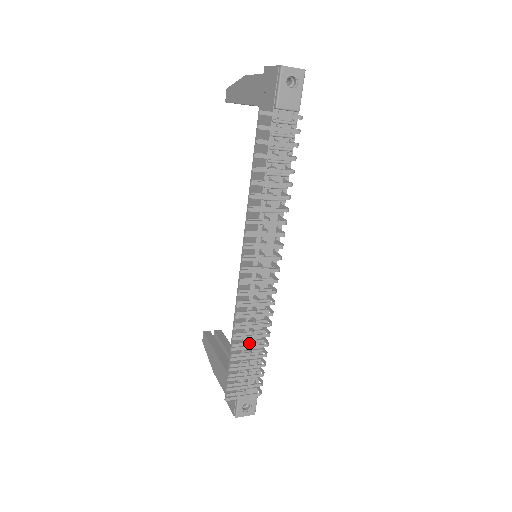
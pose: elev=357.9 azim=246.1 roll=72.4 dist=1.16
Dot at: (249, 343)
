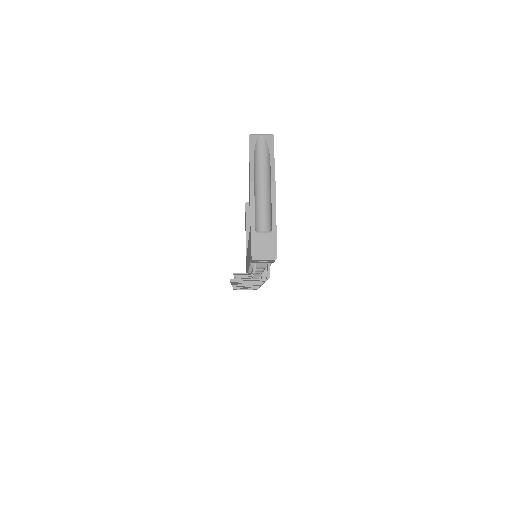
Dot at: occluded
